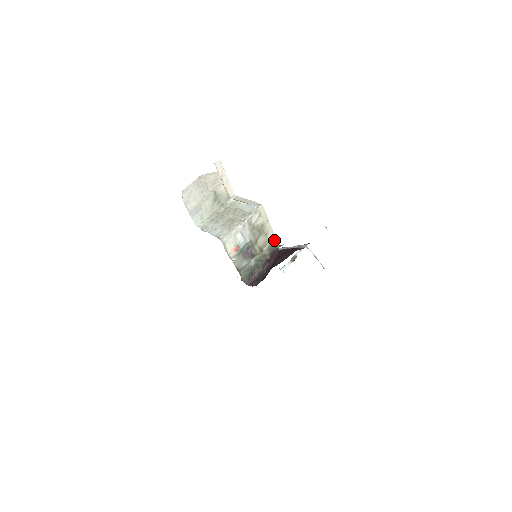
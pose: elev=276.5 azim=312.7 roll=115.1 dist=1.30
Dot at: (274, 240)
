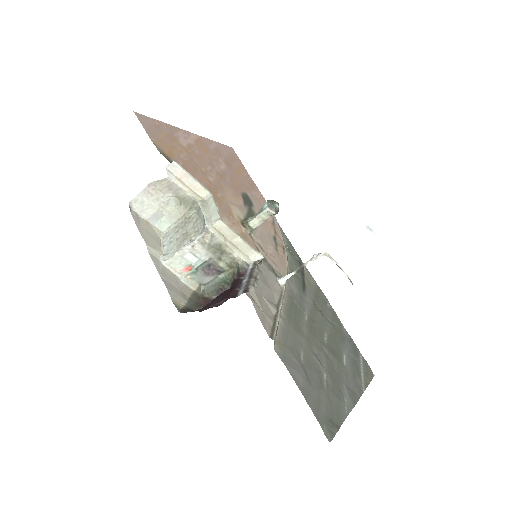
Dot at: (253, 254)
